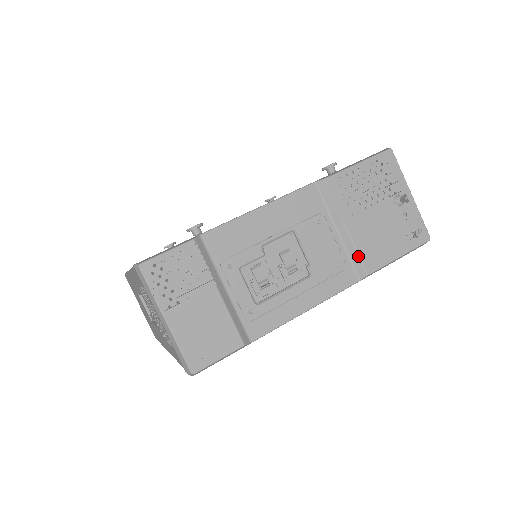
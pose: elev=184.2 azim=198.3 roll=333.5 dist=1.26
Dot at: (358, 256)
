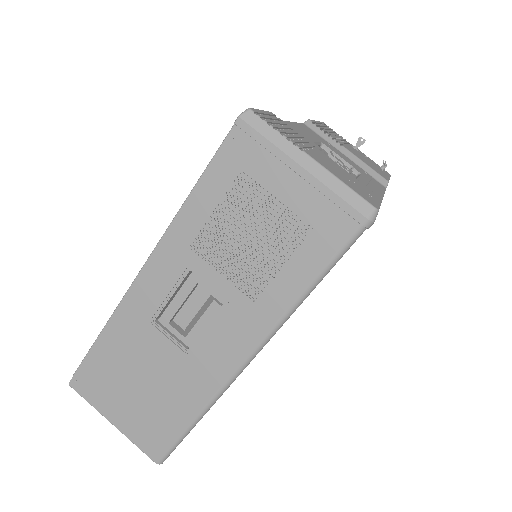
Dot at: (372, 169)
